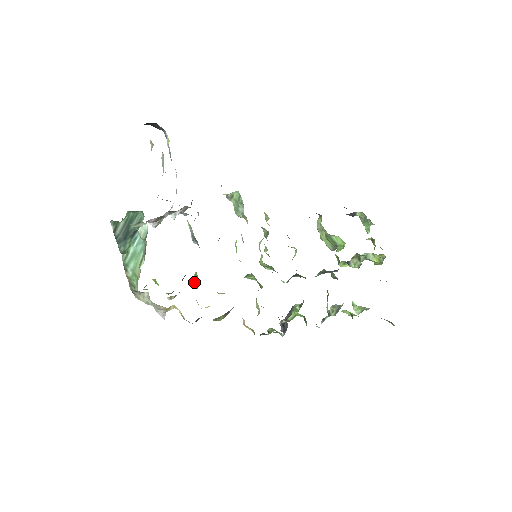
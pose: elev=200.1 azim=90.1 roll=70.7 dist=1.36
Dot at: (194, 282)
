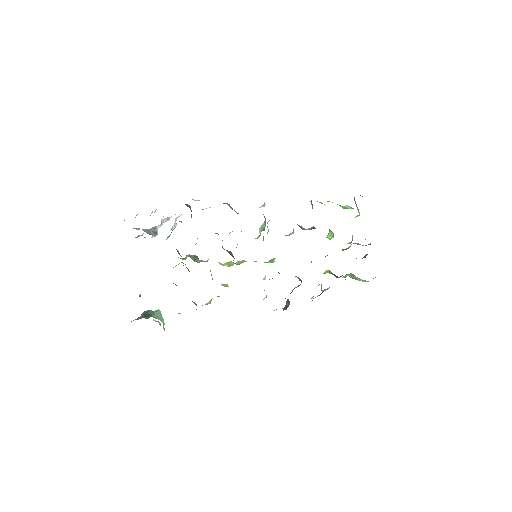
Dot at: occluded
